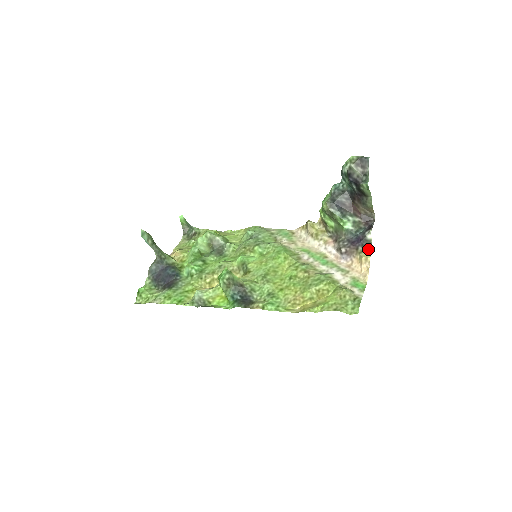
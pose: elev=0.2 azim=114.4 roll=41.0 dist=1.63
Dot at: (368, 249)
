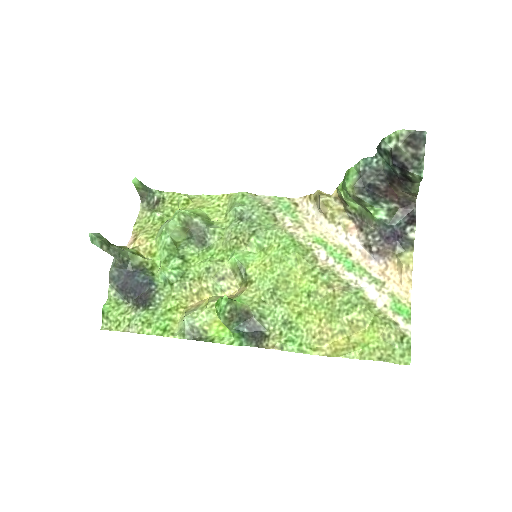
Dot at: (409, 251)
